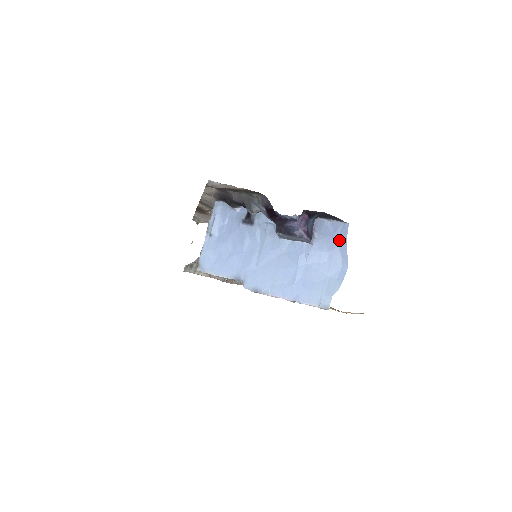
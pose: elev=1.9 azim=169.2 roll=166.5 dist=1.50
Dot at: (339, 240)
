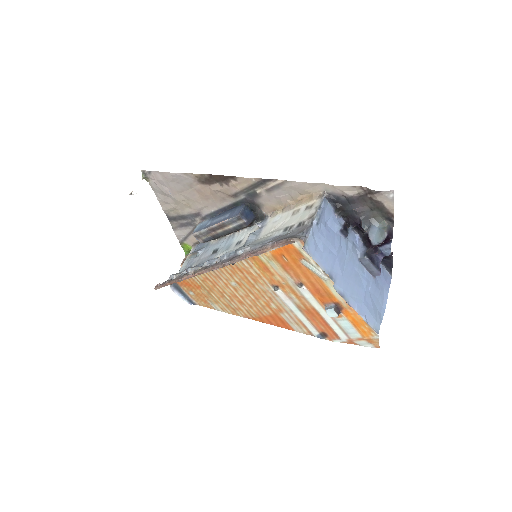
Dot at: (386, 285)
